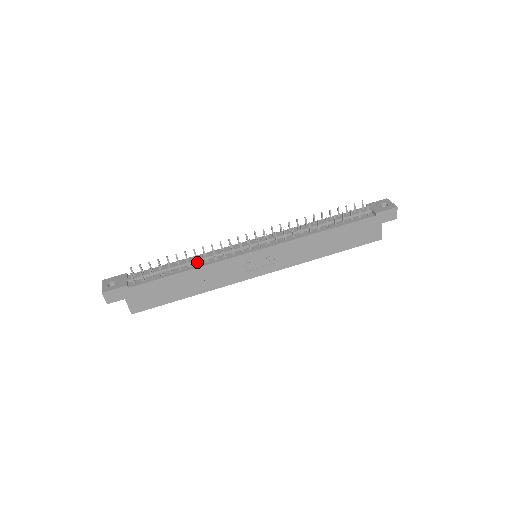
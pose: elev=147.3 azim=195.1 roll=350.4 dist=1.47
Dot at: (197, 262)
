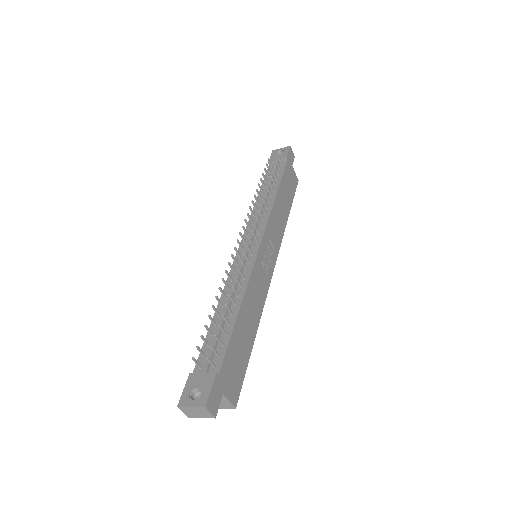
Dot at: (237, 293)
